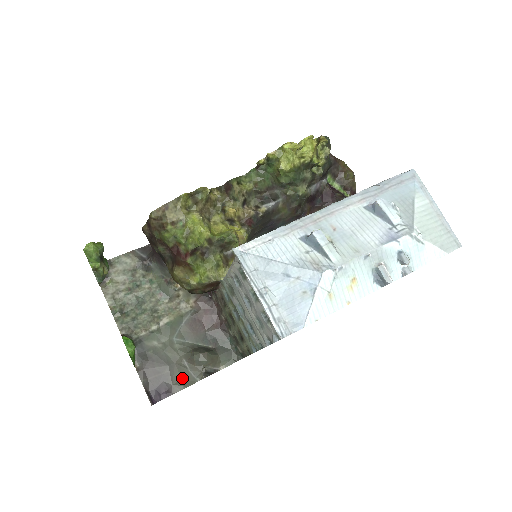
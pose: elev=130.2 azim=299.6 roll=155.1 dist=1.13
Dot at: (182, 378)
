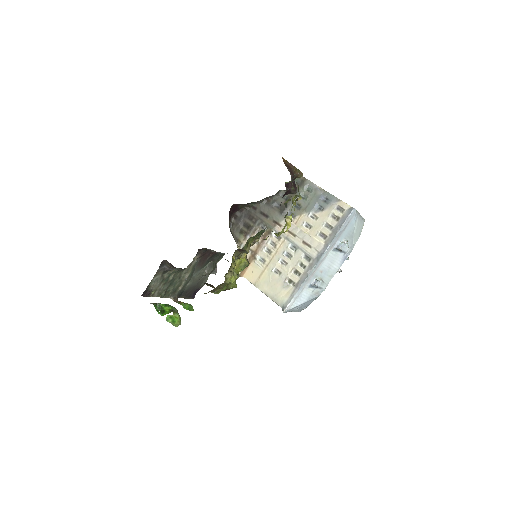
Dot at: (203, 282)
